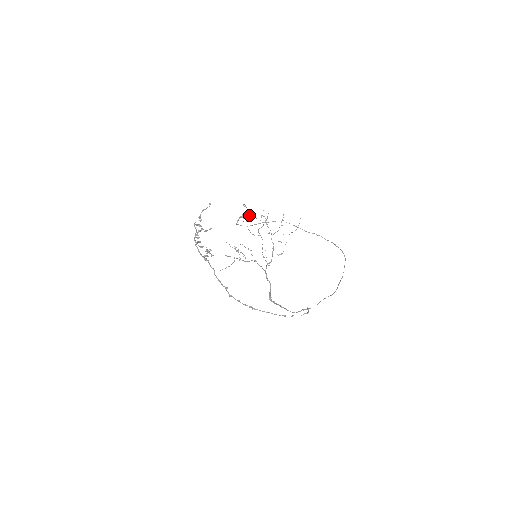
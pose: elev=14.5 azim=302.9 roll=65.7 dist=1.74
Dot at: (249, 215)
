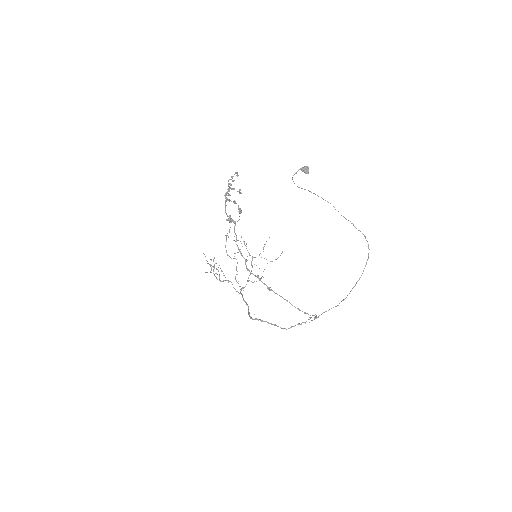
Dot at: occluded
